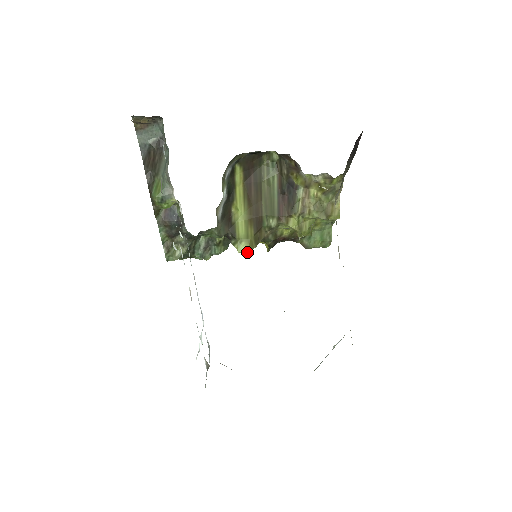
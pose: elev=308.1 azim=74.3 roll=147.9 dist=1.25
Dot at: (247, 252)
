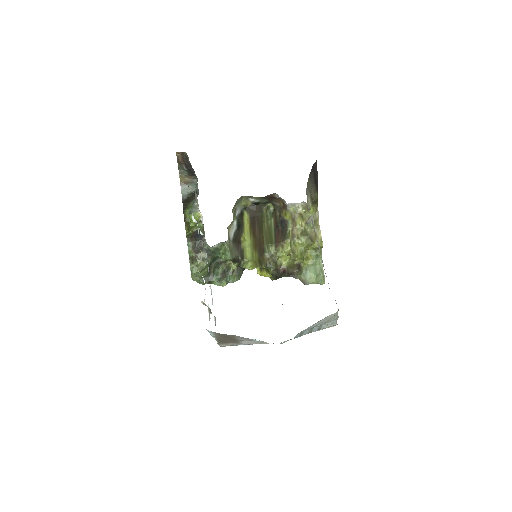
Dot at: (252, 268)
